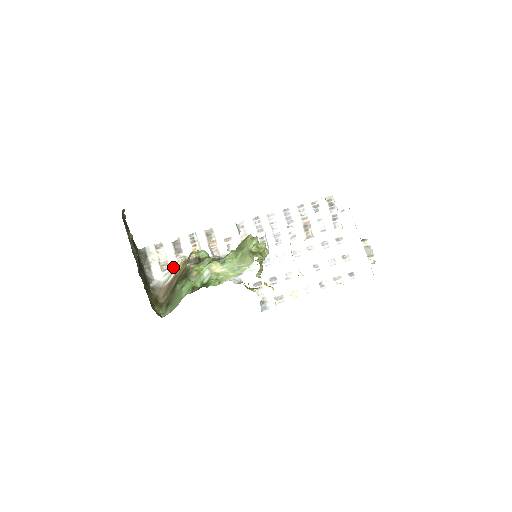
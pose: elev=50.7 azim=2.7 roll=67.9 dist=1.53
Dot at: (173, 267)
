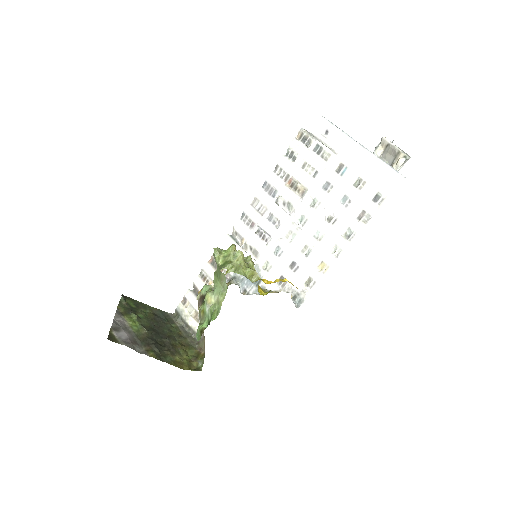
Dot at: occluded
